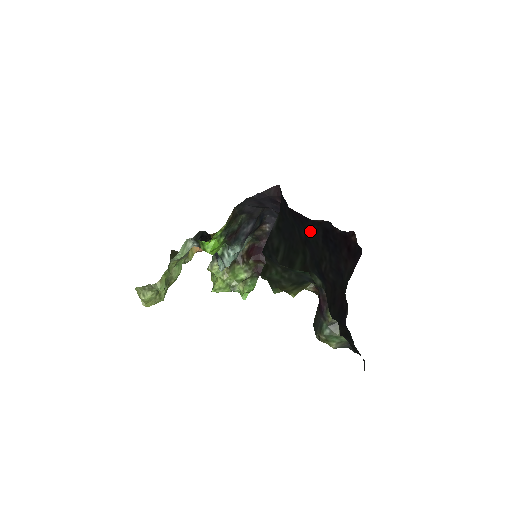
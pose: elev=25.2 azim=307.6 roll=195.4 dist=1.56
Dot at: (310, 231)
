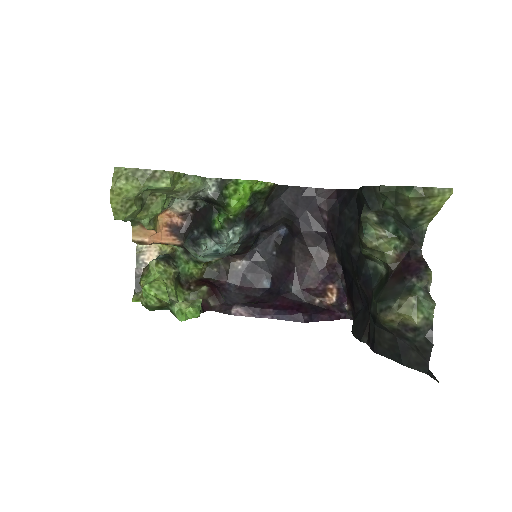
Dot at: (342, 250)
